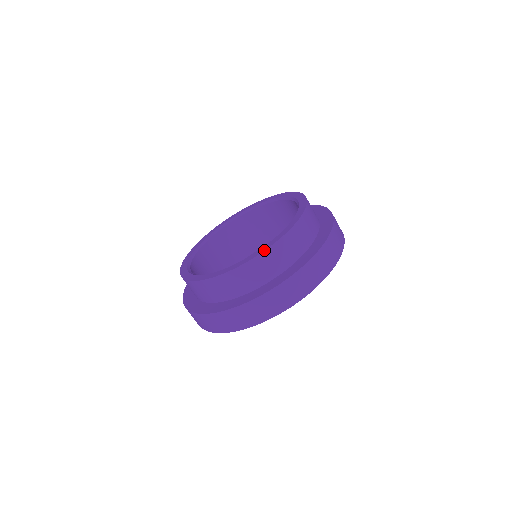
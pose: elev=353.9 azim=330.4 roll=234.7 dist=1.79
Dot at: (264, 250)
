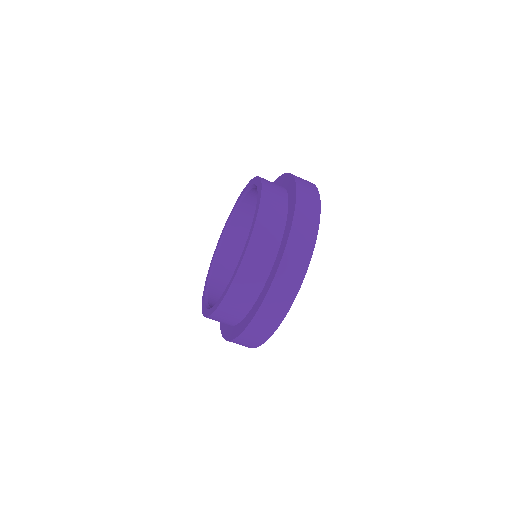
Dot at: (259, 202)
